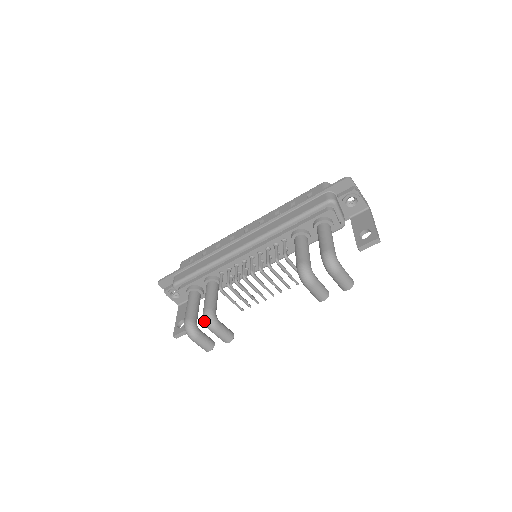
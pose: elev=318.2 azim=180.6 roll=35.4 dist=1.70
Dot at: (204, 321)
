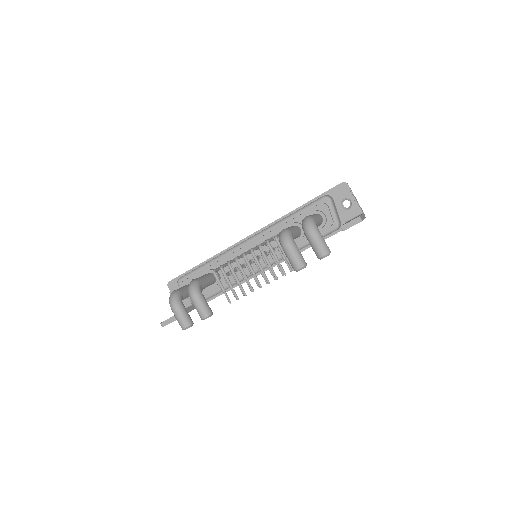
Dot at: (188, 288)
